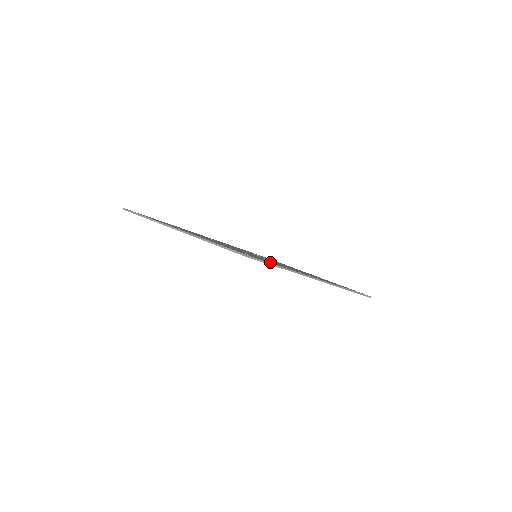
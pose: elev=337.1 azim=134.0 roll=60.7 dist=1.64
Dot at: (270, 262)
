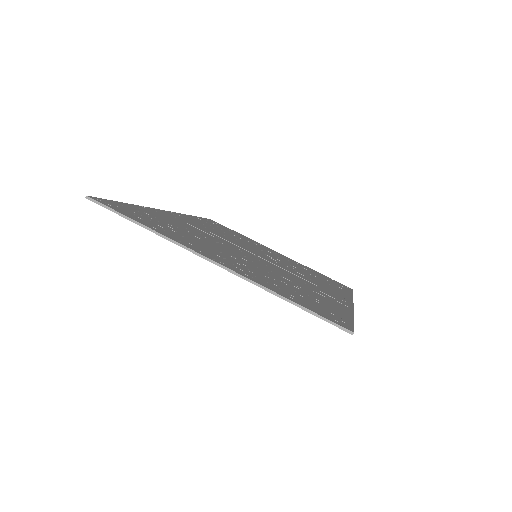
Dot at: (339, 310)
